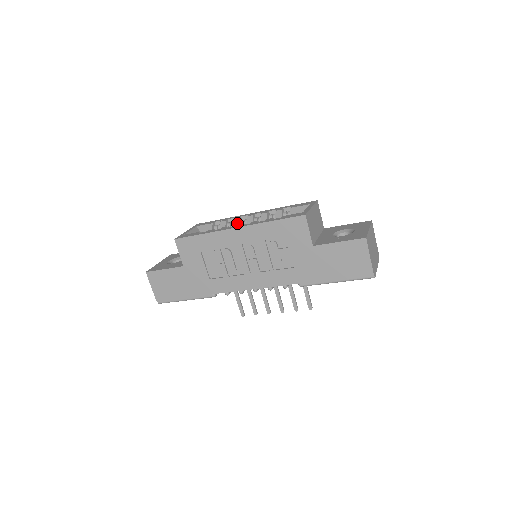
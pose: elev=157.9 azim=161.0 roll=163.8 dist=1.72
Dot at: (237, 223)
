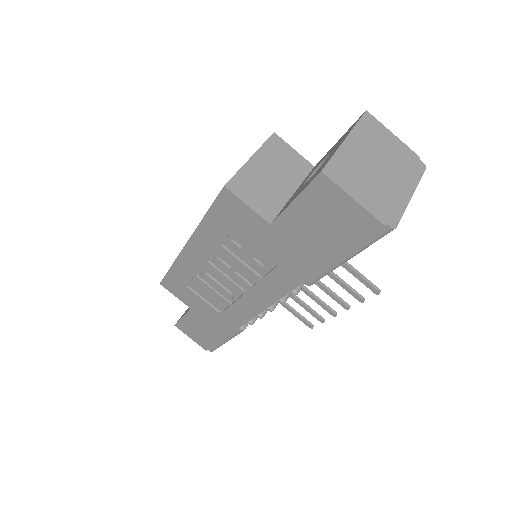
Dot at: occluded
